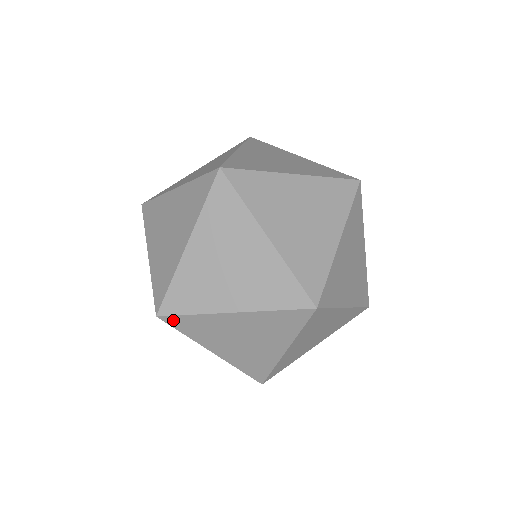
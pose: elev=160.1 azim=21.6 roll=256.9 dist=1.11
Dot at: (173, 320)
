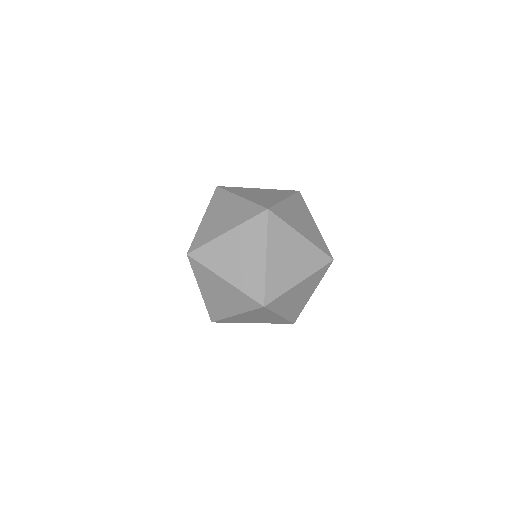
Dot at: (271, 304)
